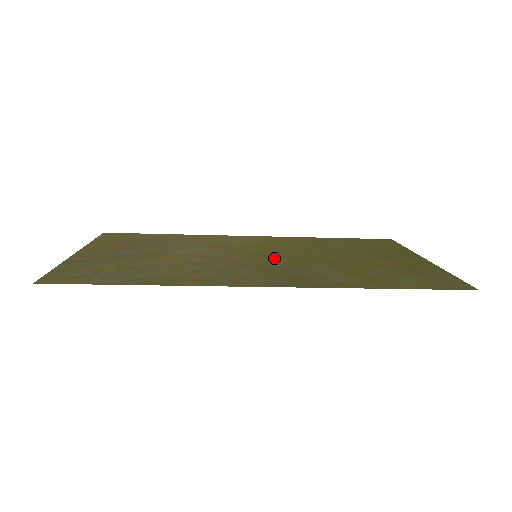
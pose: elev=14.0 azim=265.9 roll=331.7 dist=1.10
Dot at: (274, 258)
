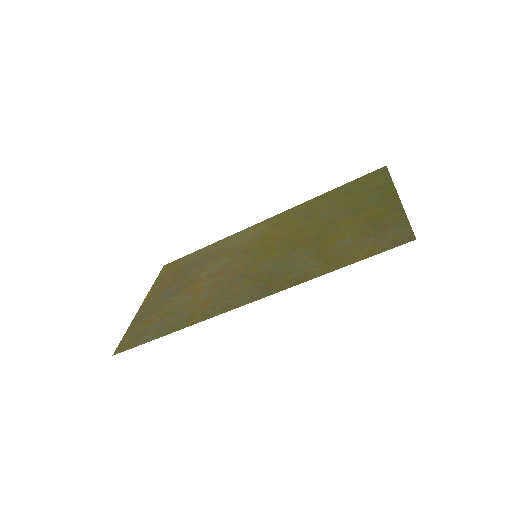
Dot at: (268, 254)
